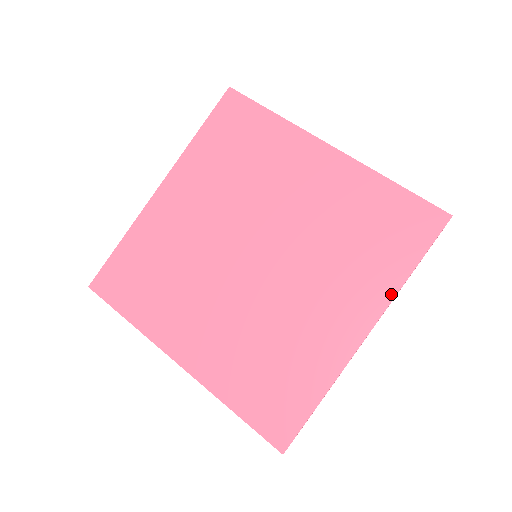
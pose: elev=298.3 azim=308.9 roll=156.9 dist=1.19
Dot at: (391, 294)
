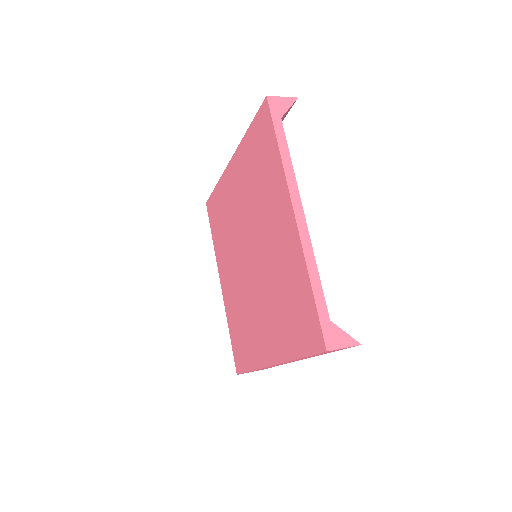
Dot at: (285, 358)
